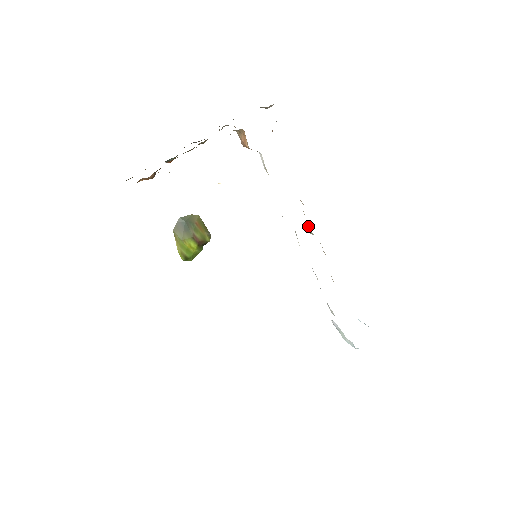
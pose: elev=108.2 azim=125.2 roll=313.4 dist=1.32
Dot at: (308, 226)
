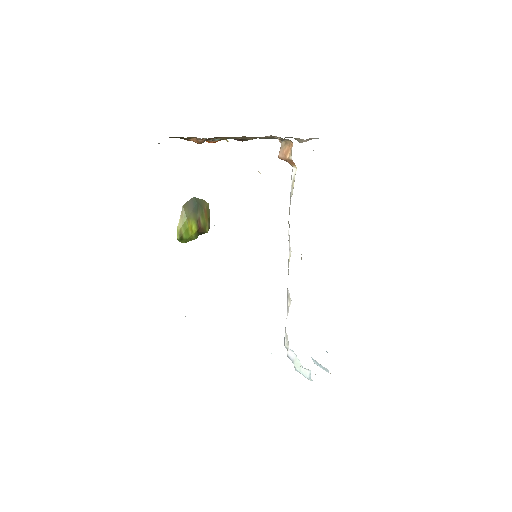
Dot at: occluded
